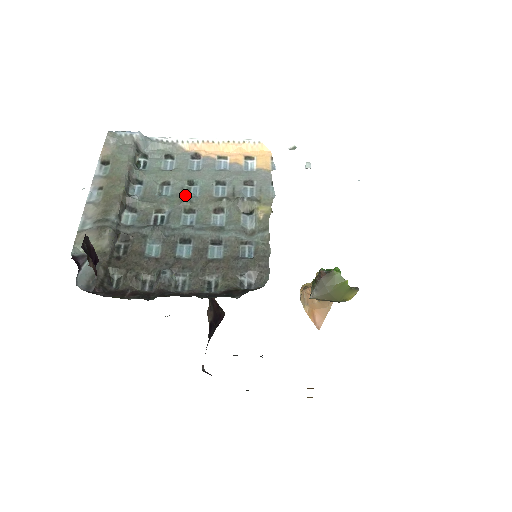
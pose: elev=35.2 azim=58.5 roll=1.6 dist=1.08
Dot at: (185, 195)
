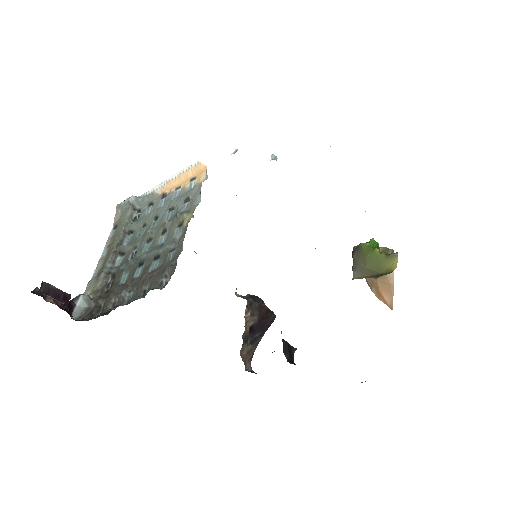
Dot at: (151, 229)
